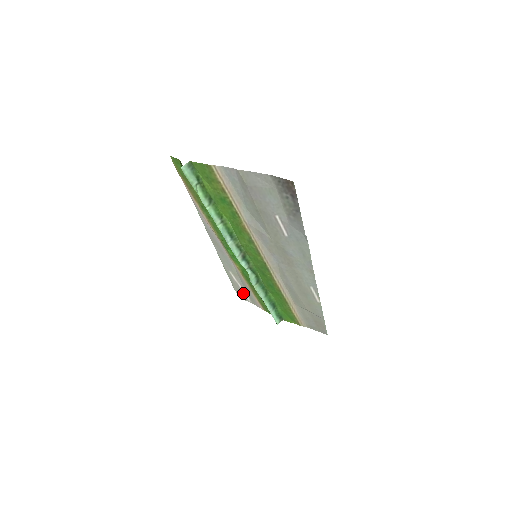
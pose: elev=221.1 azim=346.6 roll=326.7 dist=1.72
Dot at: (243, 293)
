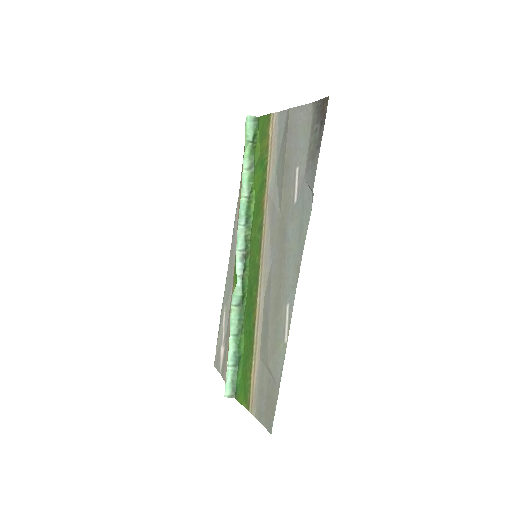
Dot at: (221, 353)
